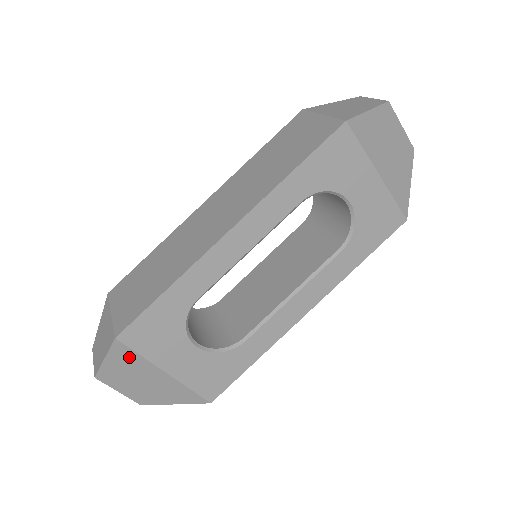
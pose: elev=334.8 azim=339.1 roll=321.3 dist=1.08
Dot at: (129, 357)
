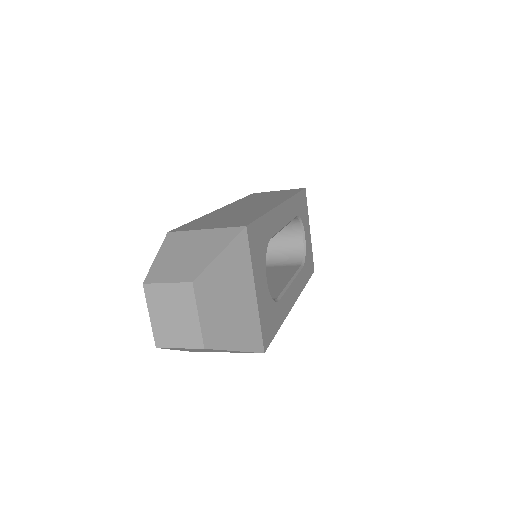
Dot at: (241, 257)
